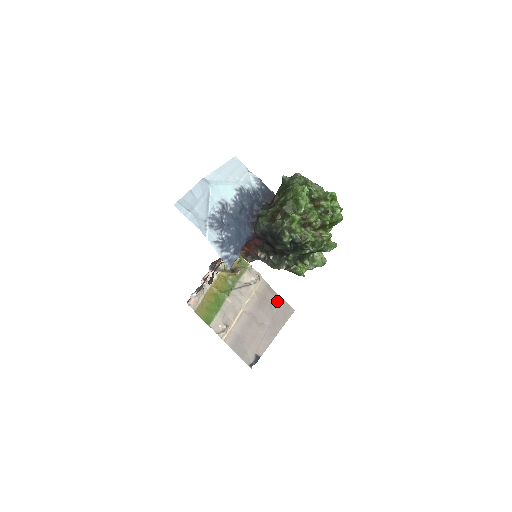
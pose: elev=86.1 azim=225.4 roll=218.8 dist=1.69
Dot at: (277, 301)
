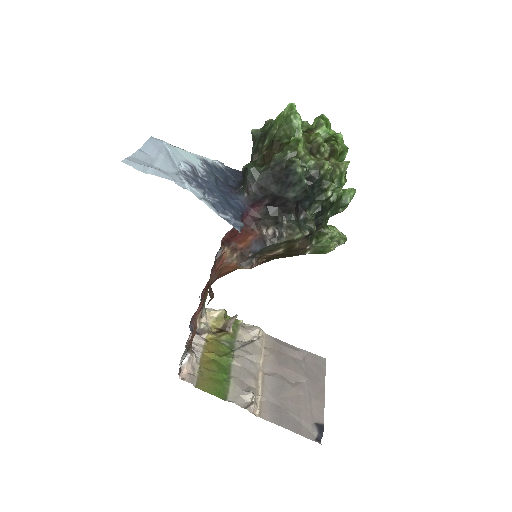
Dot at: (298, 354)
